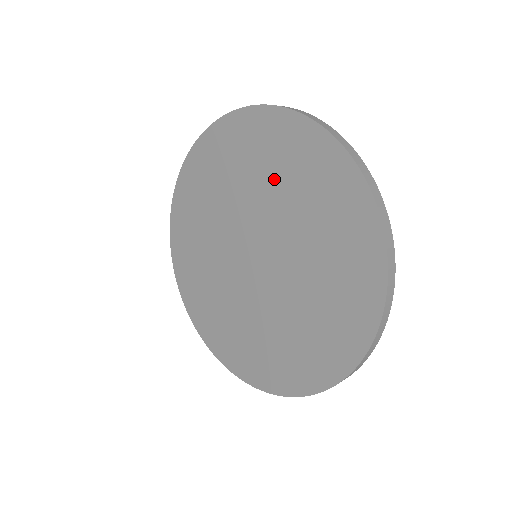
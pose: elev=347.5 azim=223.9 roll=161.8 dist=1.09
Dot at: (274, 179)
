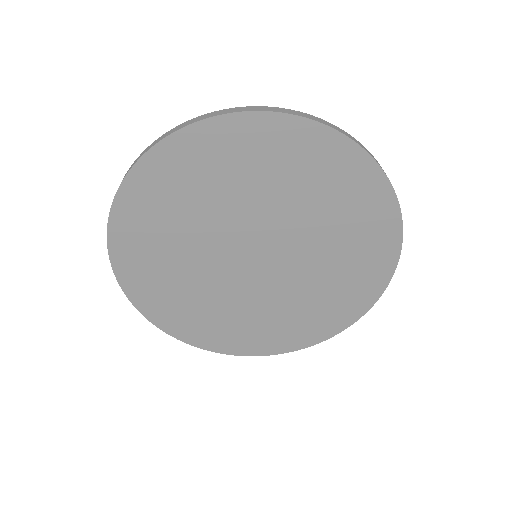
Dot at: (218, 191)
